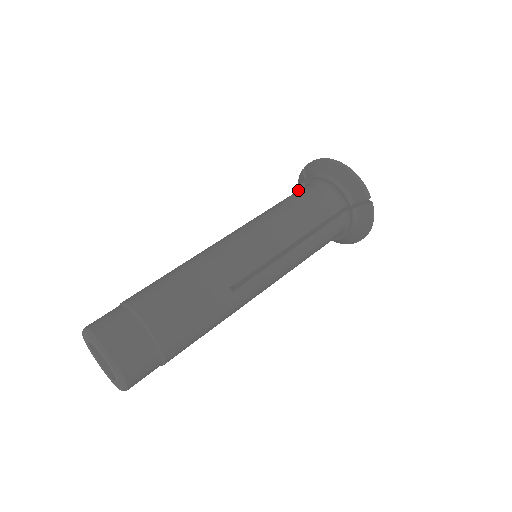
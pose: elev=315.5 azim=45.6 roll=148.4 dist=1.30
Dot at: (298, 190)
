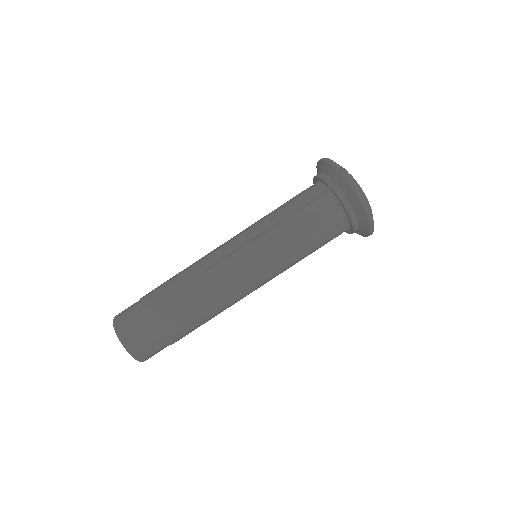
Dot at: (320, 205)
